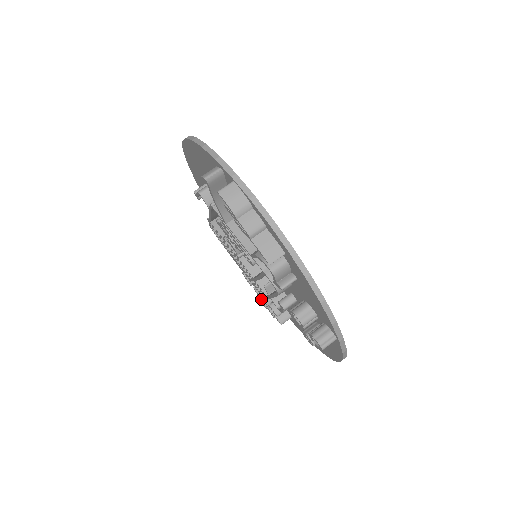
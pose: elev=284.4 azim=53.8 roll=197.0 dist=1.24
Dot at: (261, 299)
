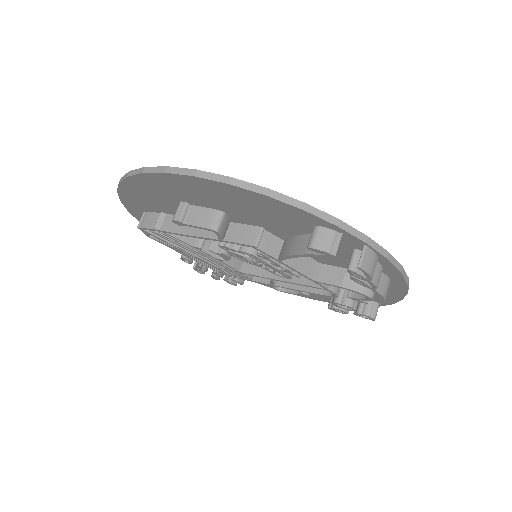
Dot at: occluded
